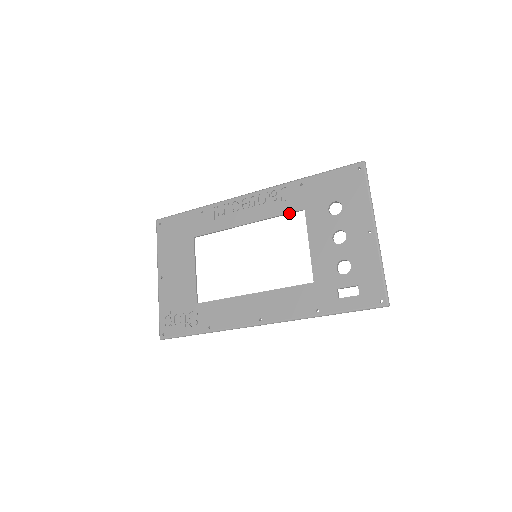
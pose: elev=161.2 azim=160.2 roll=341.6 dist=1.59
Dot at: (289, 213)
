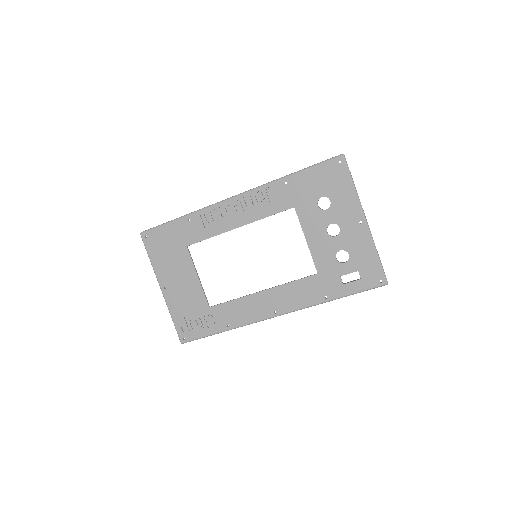
Dot at: occluded
